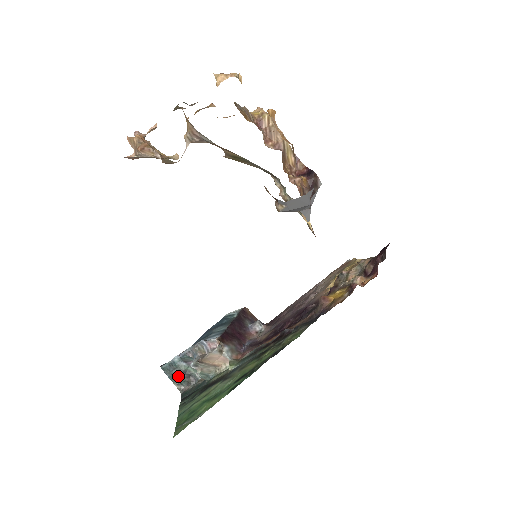
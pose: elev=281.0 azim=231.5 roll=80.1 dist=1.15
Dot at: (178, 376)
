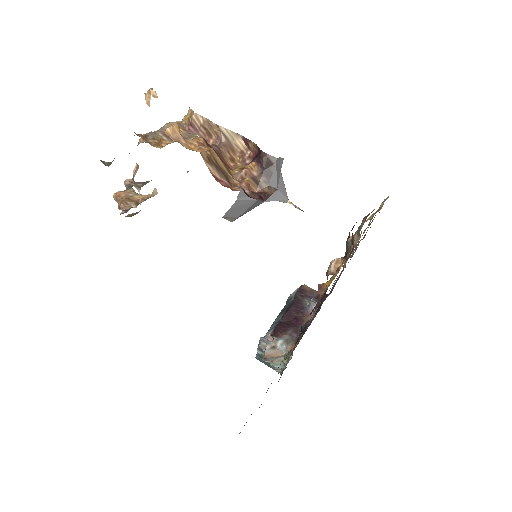
Dot at: (269, 364)
